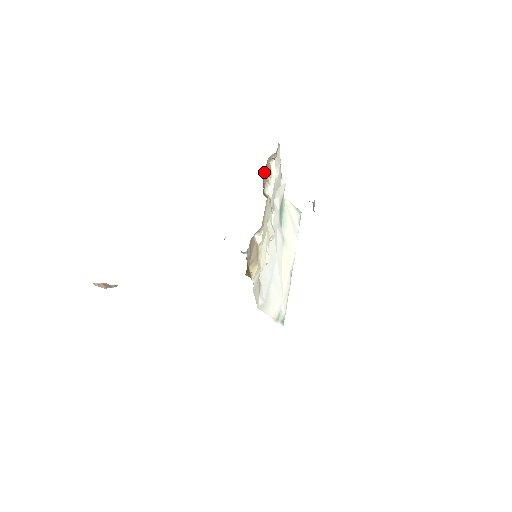
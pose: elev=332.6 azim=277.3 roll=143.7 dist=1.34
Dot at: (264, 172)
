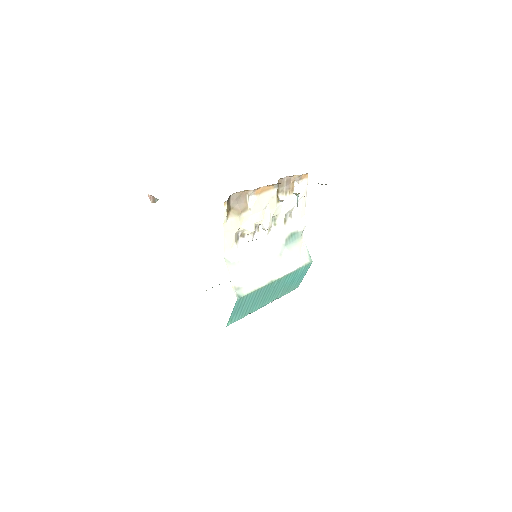
Dot at: (284, 179)
